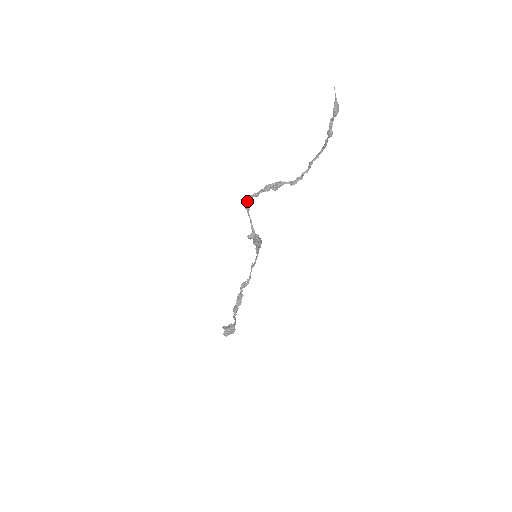
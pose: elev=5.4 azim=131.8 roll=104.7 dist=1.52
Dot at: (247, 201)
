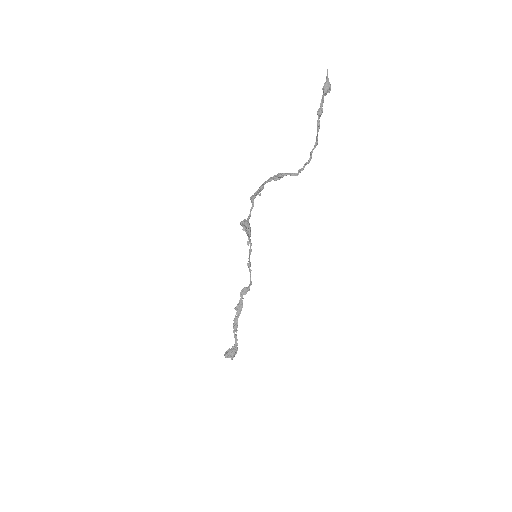
Dot at: (254, 195)
